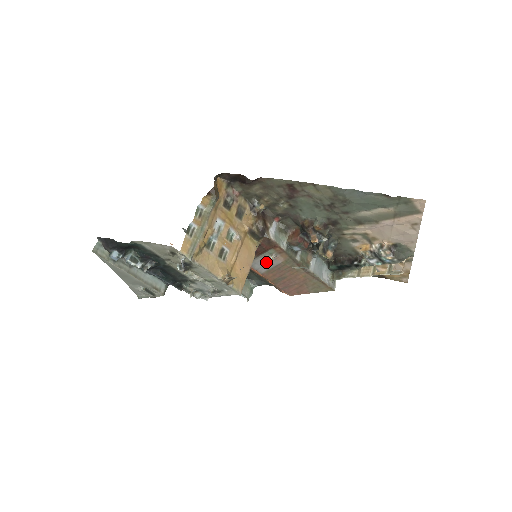
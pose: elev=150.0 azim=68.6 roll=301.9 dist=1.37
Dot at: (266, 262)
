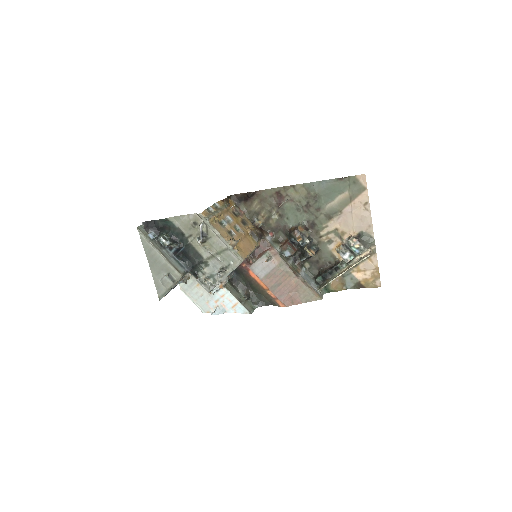
Dot at: (264, 266)
